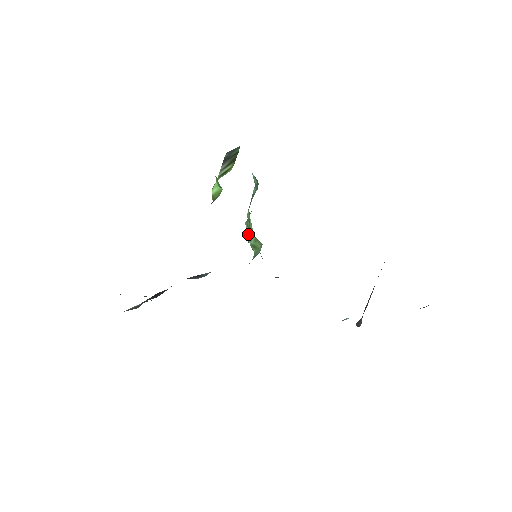
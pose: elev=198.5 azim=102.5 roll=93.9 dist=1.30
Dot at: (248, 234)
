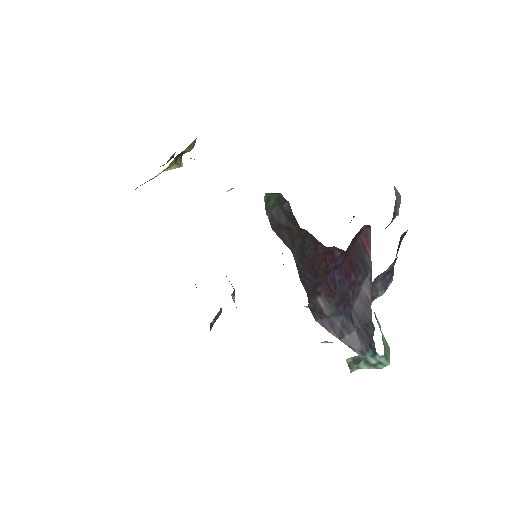
Dot at: occluded
